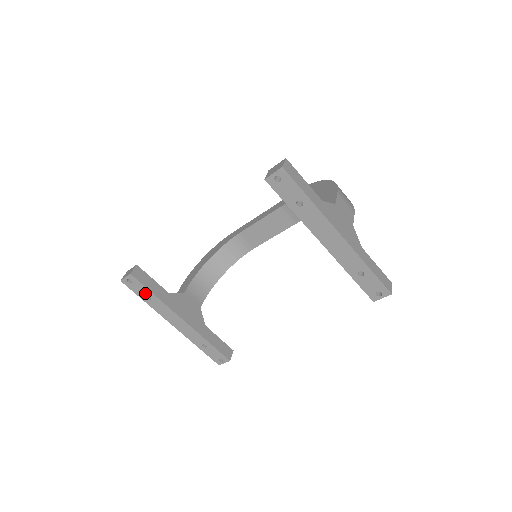
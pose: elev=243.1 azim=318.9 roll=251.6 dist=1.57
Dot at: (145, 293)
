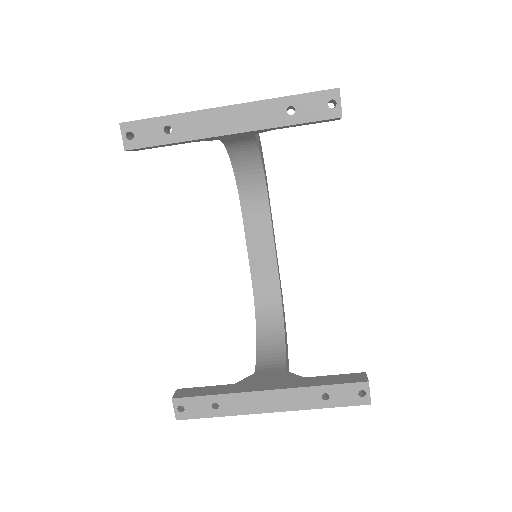
Dot at: (206, 405)
